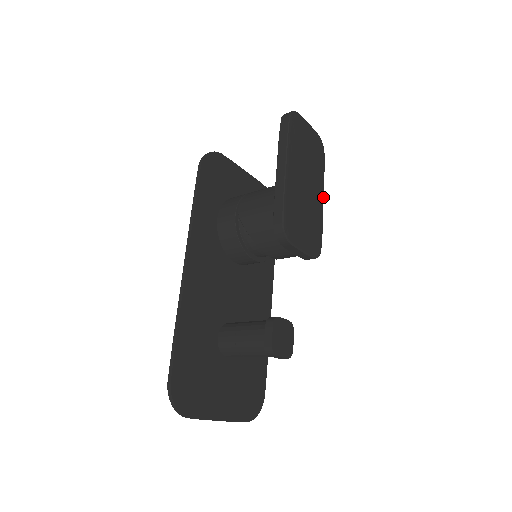
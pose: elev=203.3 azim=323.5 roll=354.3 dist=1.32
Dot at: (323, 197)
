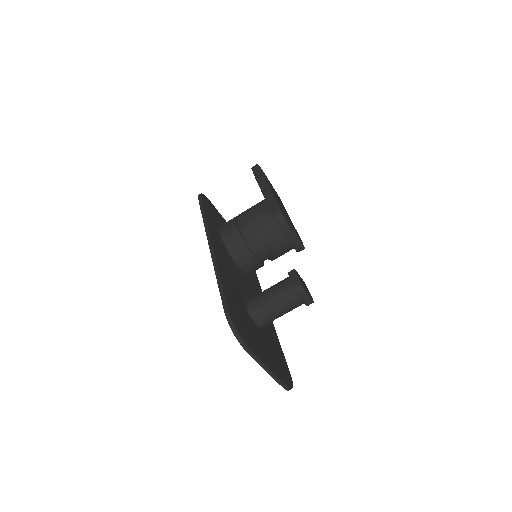
Dot at: occluded
